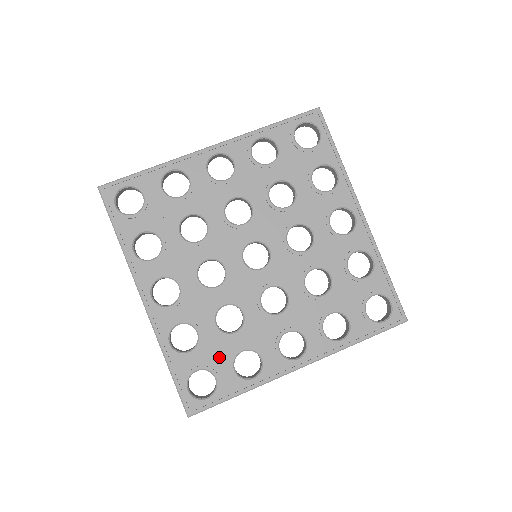
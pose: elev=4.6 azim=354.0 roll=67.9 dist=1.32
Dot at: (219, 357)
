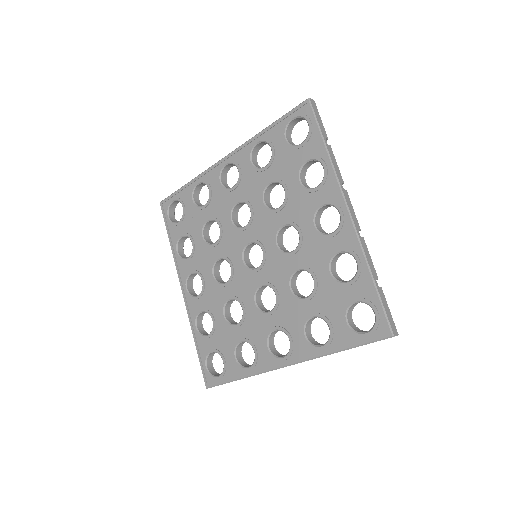
Dot at: (226, 344)
